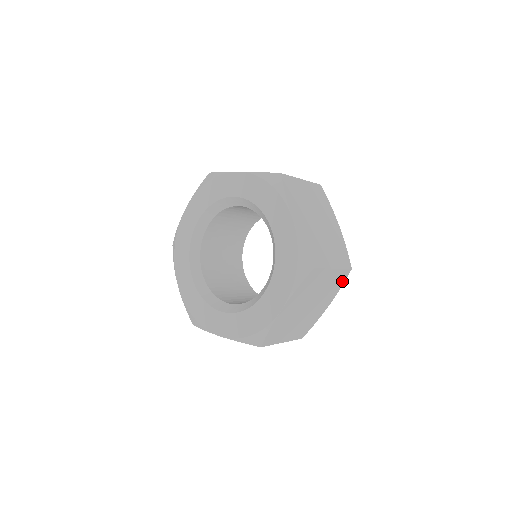
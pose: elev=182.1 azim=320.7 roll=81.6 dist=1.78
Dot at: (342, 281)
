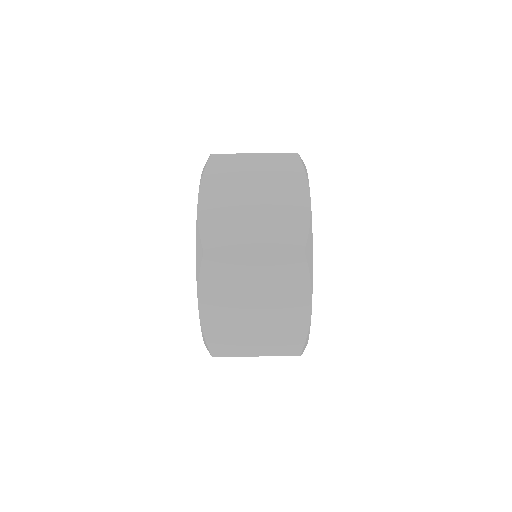
Dot at: (297, 168)
